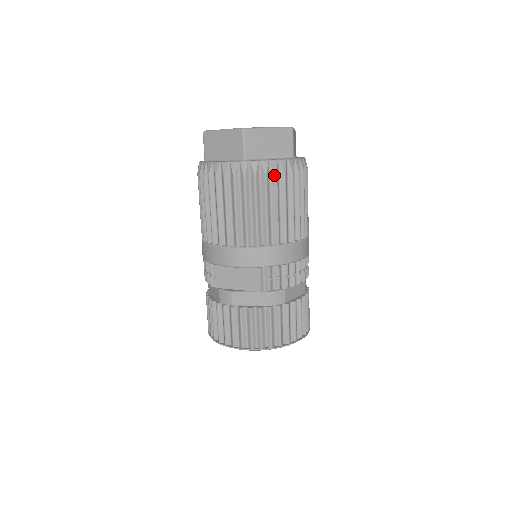
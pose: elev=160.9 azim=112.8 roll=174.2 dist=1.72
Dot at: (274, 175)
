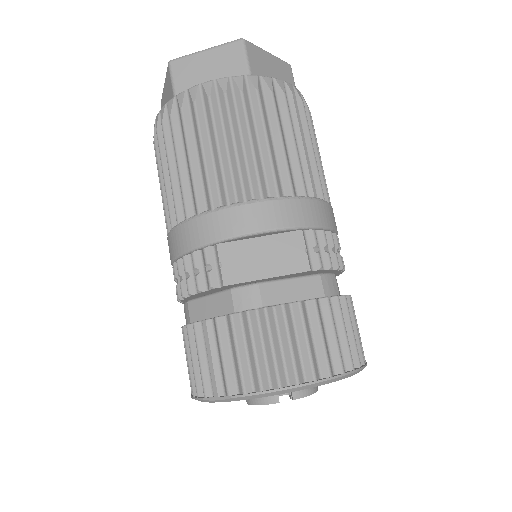
Dot at: (293, 99)
